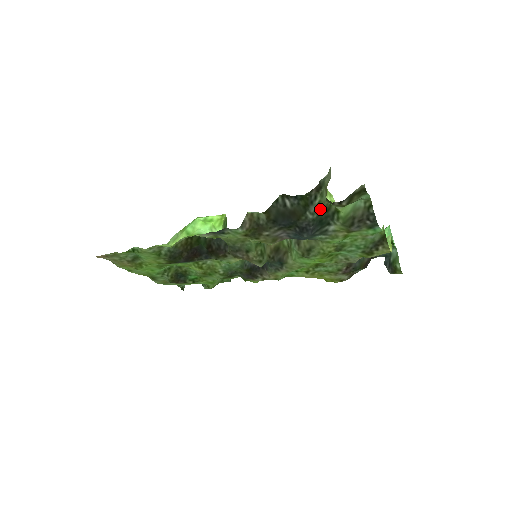
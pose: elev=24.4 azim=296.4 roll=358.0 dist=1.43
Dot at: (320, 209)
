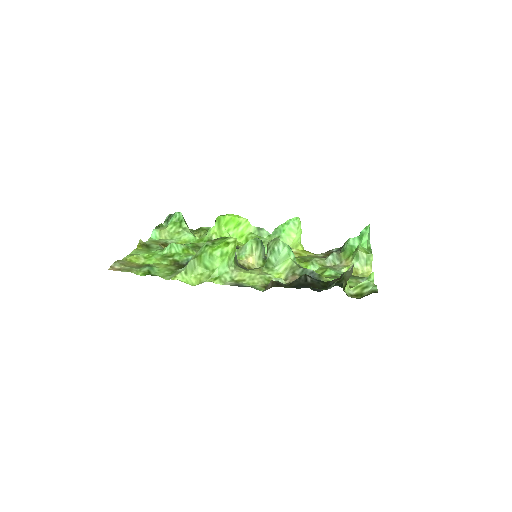
Dot at: occluded
